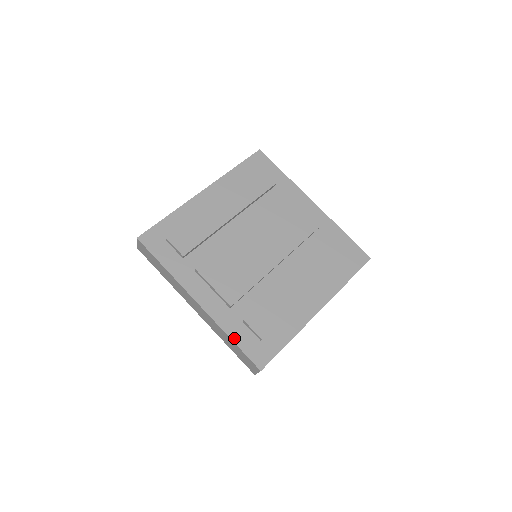
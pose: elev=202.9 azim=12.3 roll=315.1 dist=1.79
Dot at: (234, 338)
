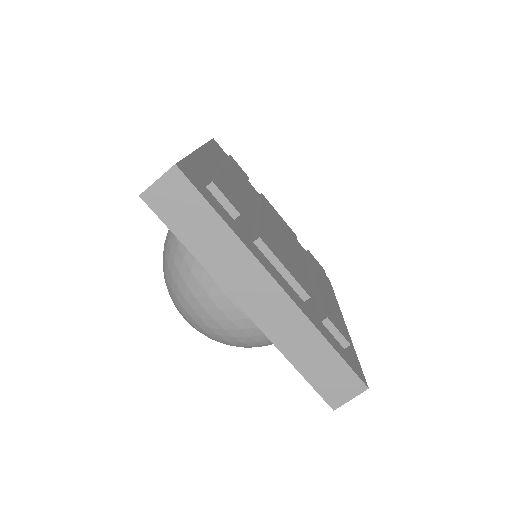
Dot at: (330, 342)
